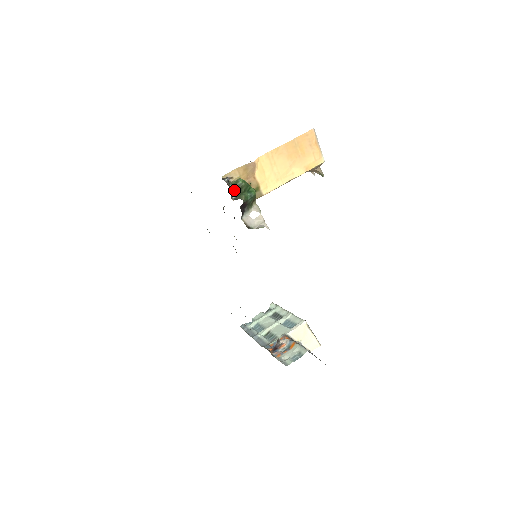
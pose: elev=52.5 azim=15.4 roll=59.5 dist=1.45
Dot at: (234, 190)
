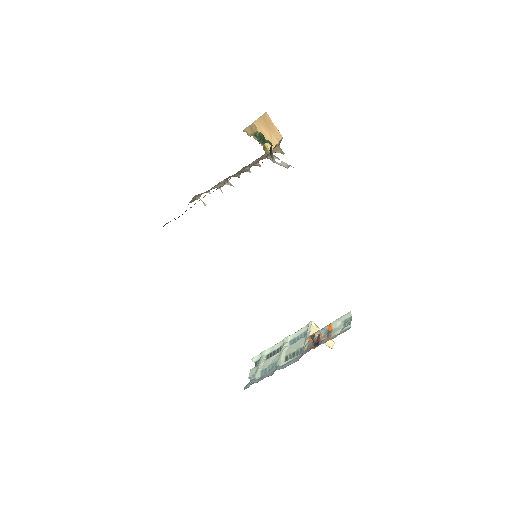
Dot at: occluded
